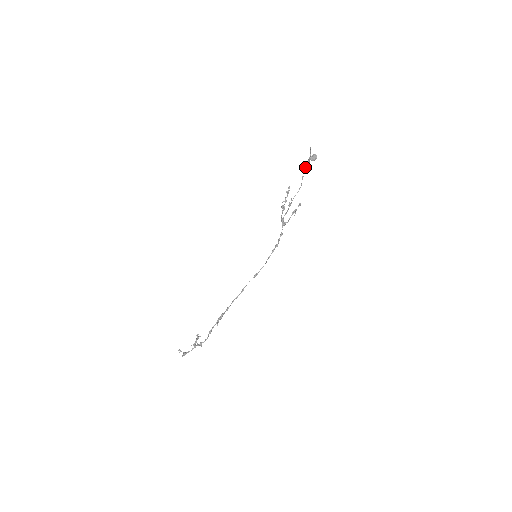
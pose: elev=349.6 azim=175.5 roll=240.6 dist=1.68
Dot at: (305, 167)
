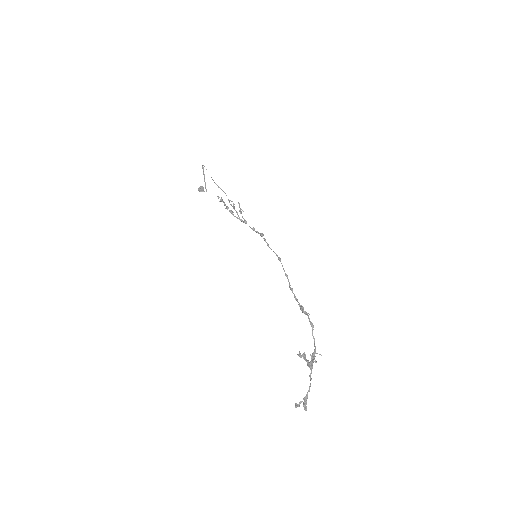
Dot at: (213, 180)
